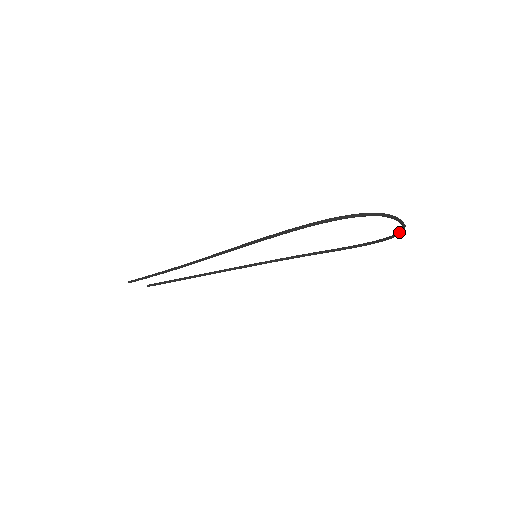
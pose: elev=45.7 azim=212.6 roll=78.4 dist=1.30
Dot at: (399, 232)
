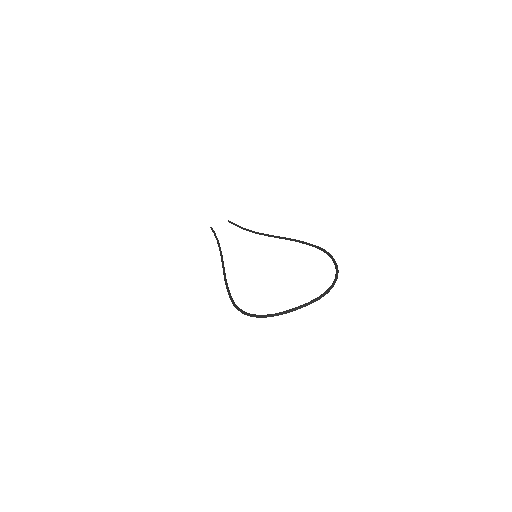
Dot at: (330, 287)
